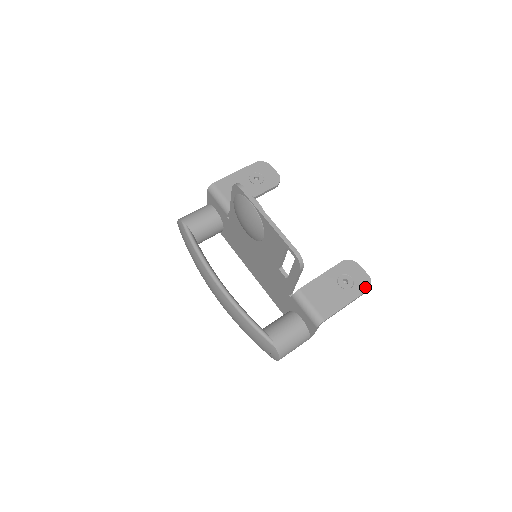
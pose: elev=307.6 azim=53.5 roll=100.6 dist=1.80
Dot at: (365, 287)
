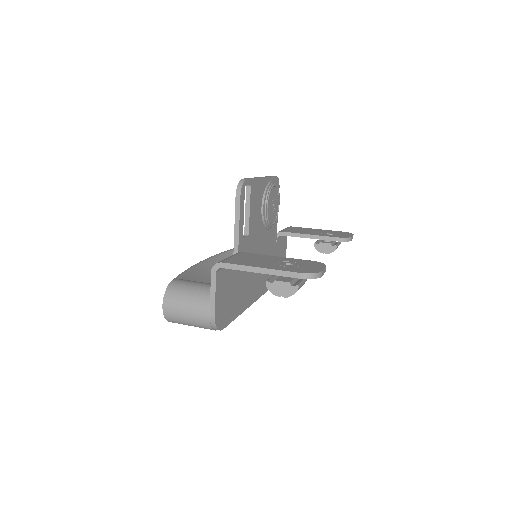
Dot at: (301, 271)
